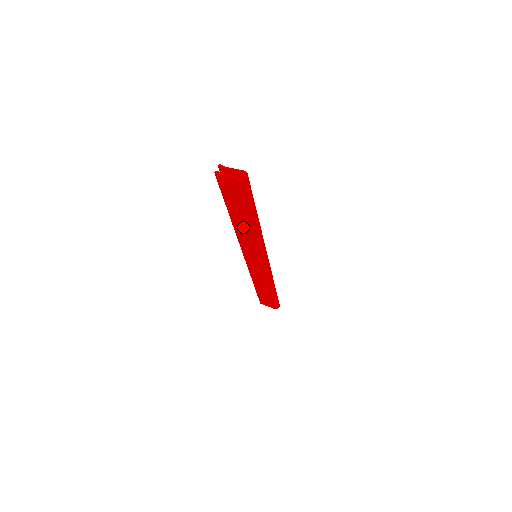
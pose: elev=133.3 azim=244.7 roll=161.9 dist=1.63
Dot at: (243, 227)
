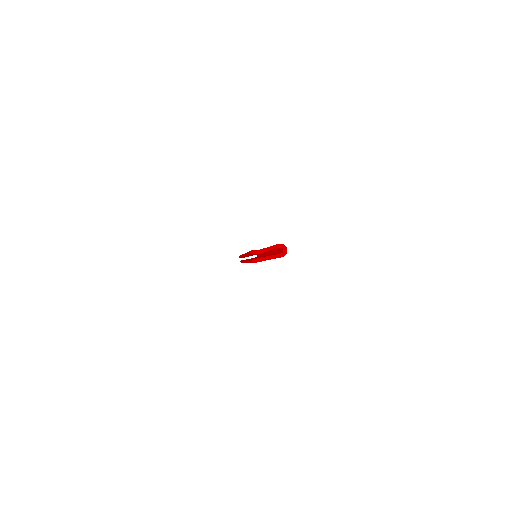
Dot at: occluded
